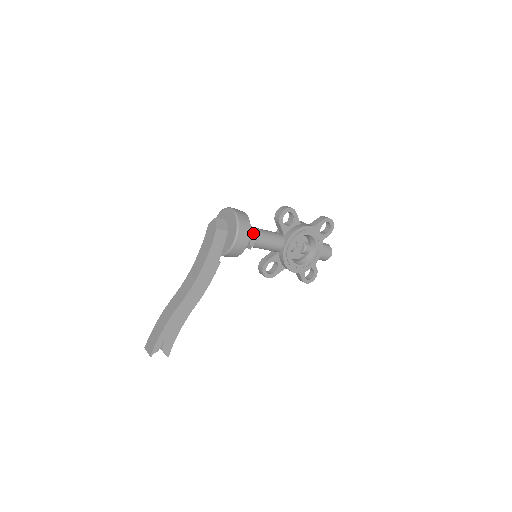
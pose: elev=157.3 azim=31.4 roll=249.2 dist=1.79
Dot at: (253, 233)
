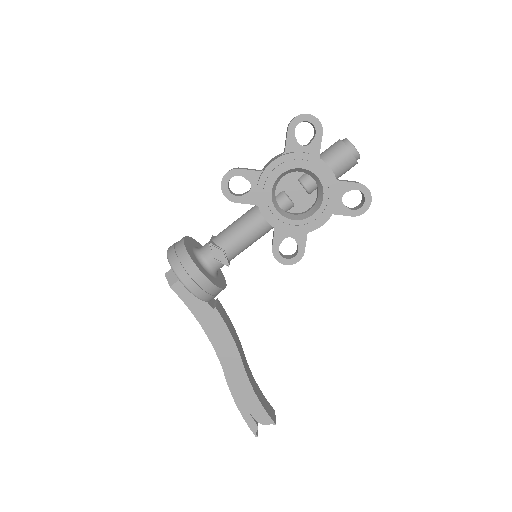
Dot at: (210, 250)
